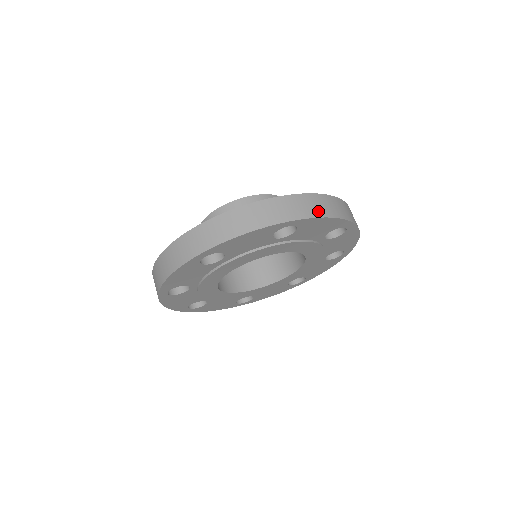
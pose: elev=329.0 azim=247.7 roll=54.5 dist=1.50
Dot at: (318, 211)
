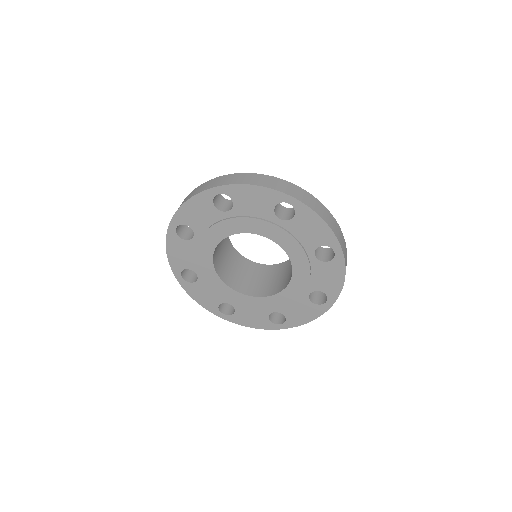
Dot at: (243, 181)
